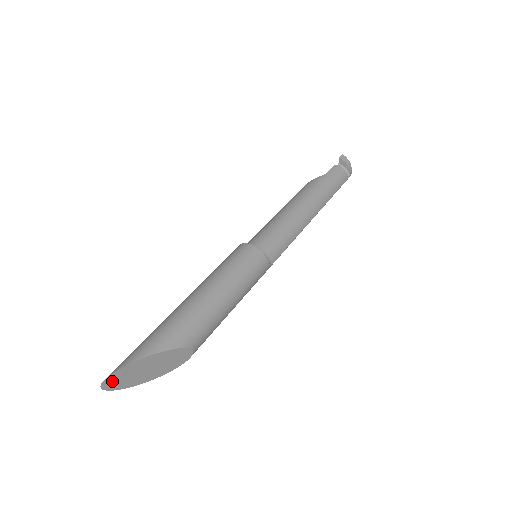
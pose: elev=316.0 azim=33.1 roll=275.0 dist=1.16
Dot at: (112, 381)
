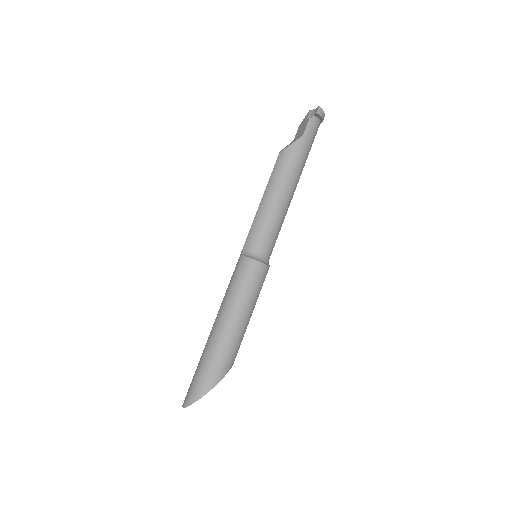
Dot at: (189, 402)
